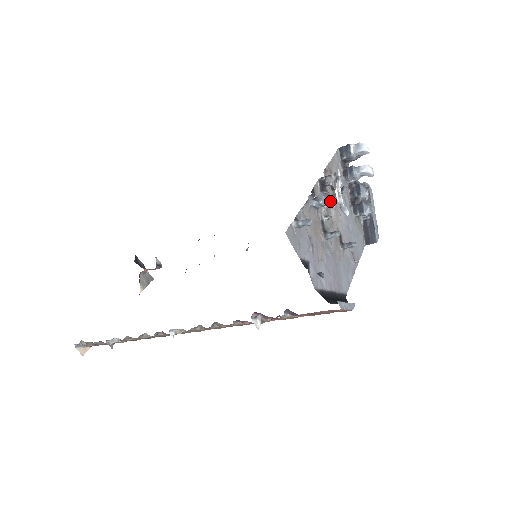
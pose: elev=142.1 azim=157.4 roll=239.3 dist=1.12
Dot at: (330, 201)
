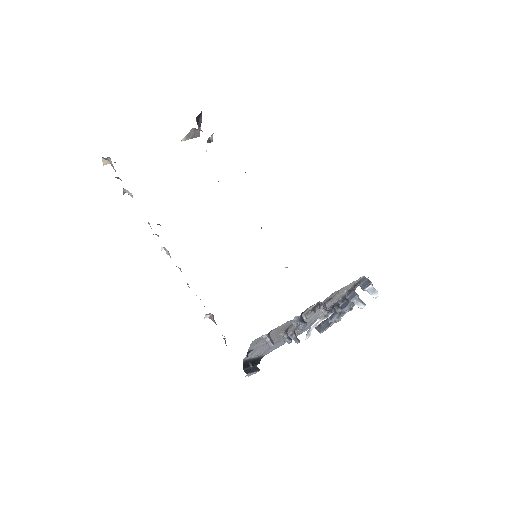
Dot at: occluded
